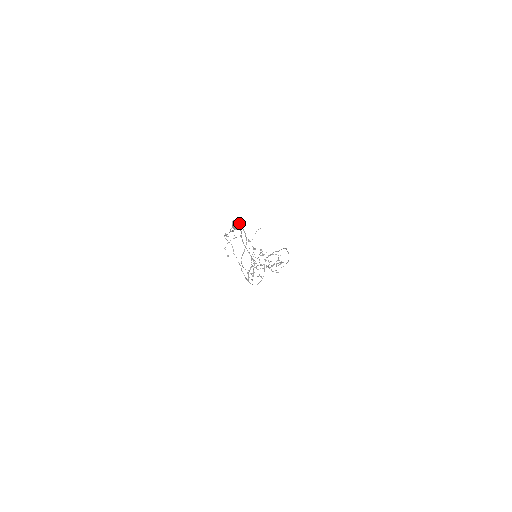
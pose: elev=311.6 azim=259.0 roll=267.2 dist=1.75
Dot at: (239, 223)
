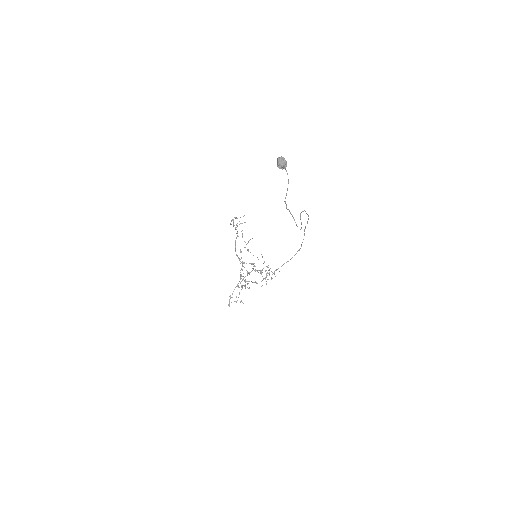
Dot at: (285, 160)
